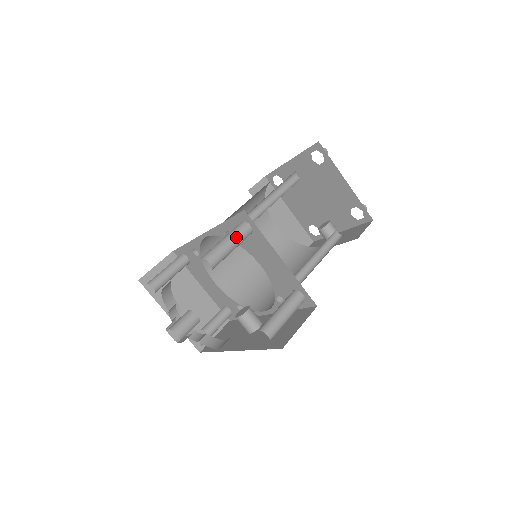
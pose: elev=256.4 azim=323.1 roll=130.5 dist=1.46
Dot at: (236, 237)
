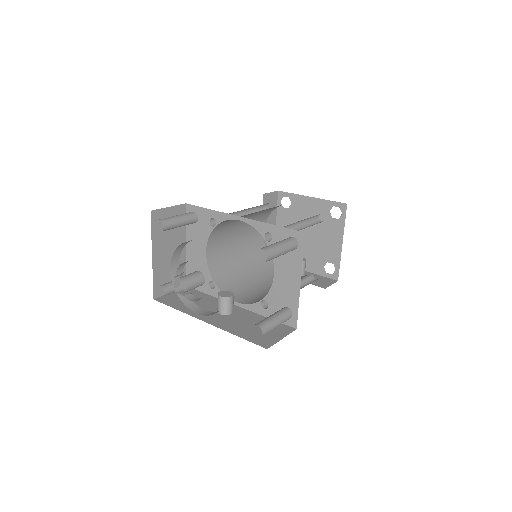
Dot at: (288, 248)
